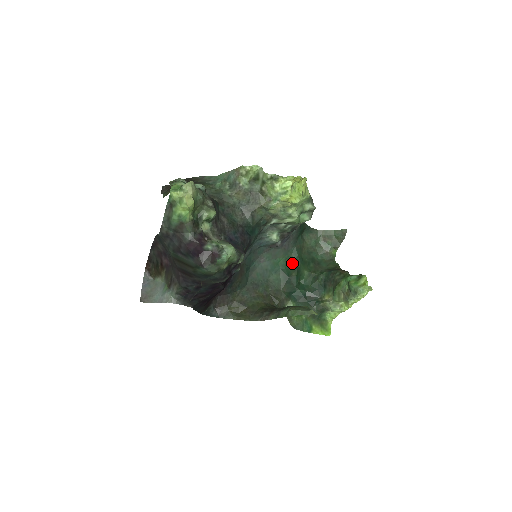
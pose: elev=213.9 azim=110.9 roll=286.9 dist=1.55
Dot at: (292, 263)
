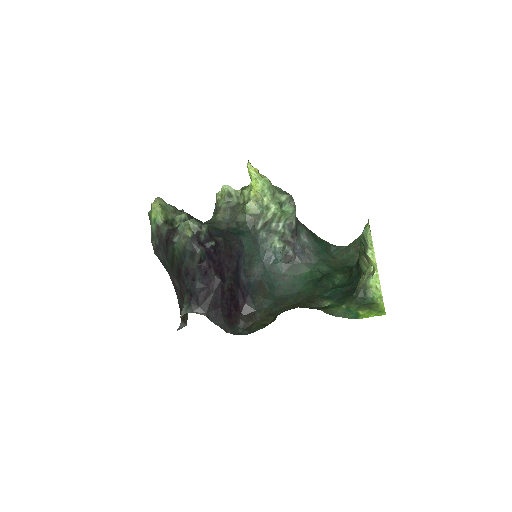
Dot at: occluded
